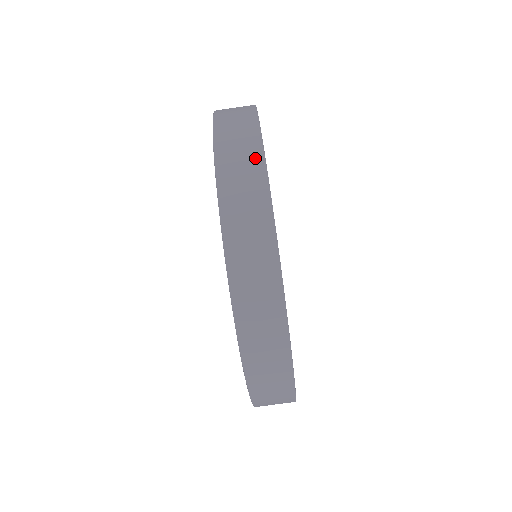
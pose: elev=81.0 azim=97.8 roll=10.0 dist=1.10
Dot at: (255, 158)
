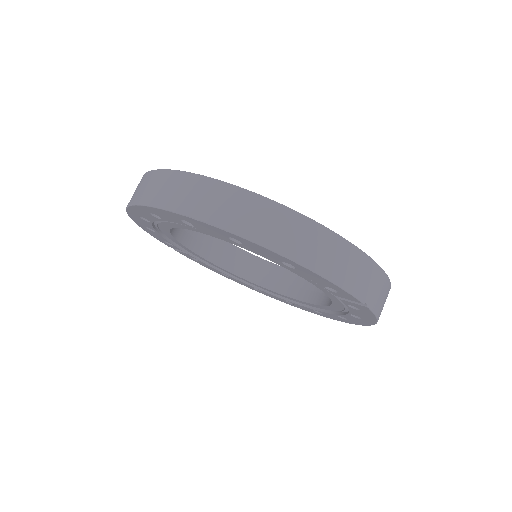
Dot at: occluded
